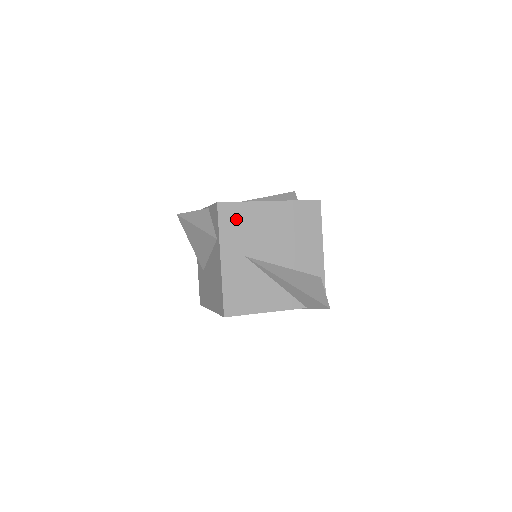
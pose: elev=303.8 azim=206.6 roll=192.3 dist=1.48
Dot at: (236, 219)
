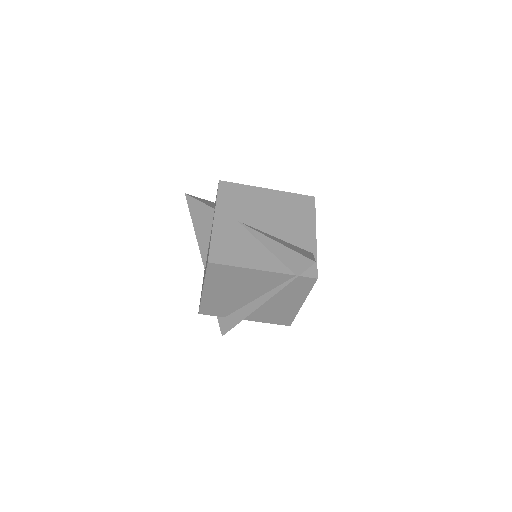
Dot at: (234, 194)
